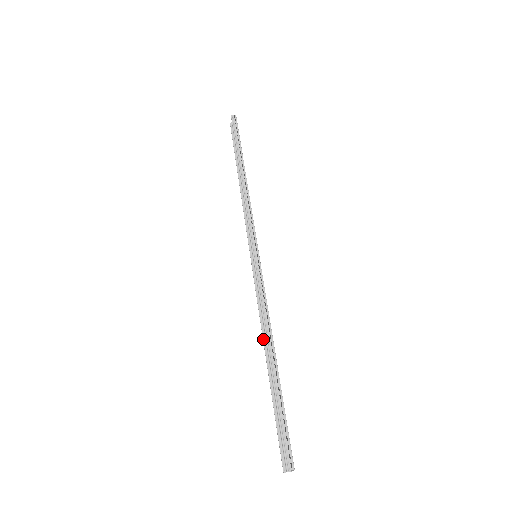
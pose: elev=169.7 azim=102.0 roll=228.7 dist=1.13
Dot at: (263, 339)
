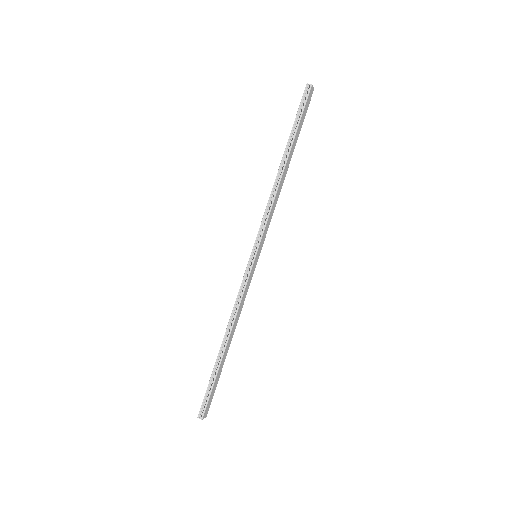
Dot at: occluded
